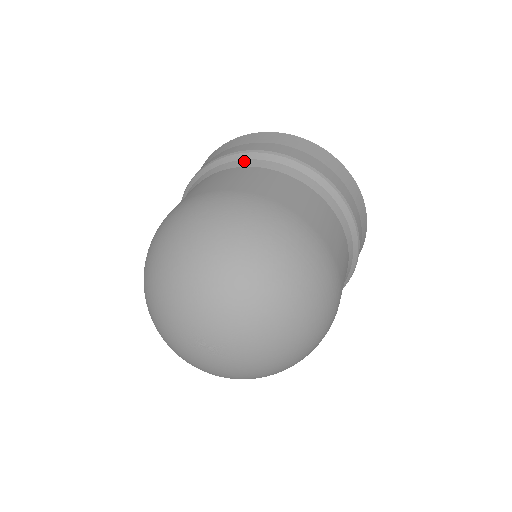
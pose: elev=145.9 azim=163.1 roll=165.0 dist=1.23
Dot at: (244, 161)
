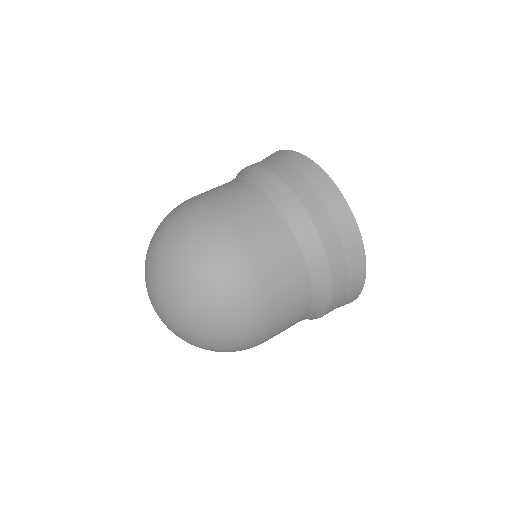
Dot at: (247, 175)
